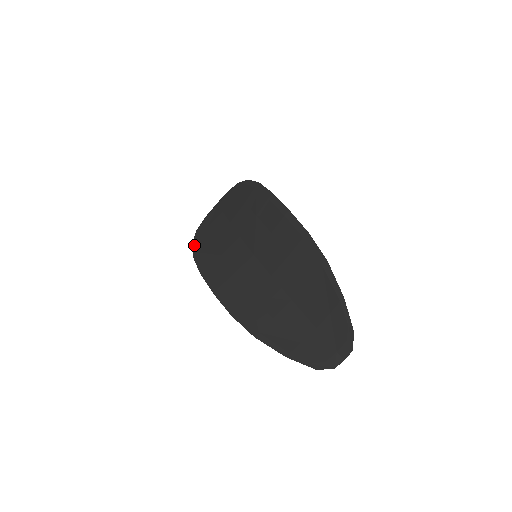
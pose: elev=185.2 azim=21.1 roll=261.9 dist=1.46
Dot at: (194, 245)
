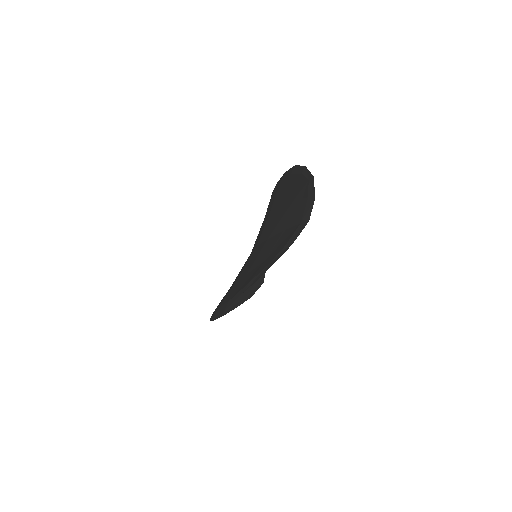
Dot at: occluded
